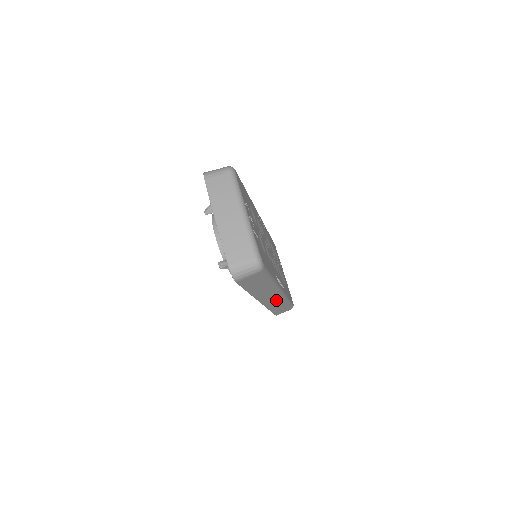
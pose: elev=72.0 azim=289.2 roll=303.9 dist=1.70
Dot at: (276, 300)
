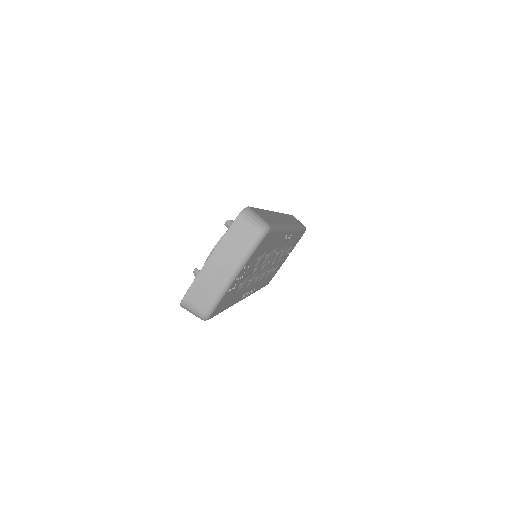
Dot at: occluded
